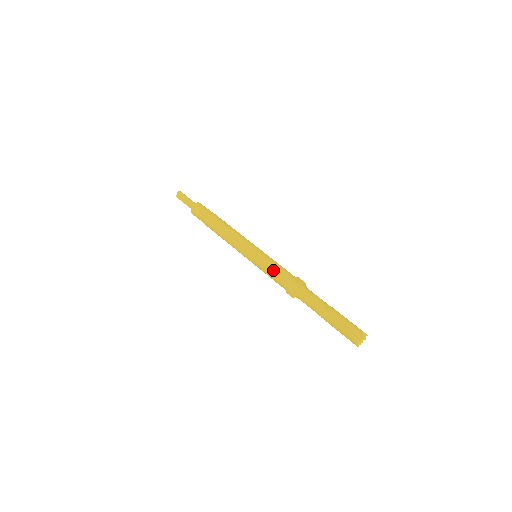
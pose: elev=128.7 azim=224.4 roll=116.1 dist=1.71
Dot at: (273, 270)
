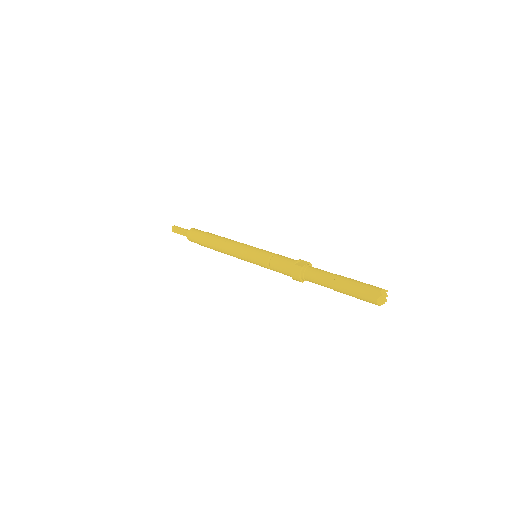
Dot at: (273, 262)
